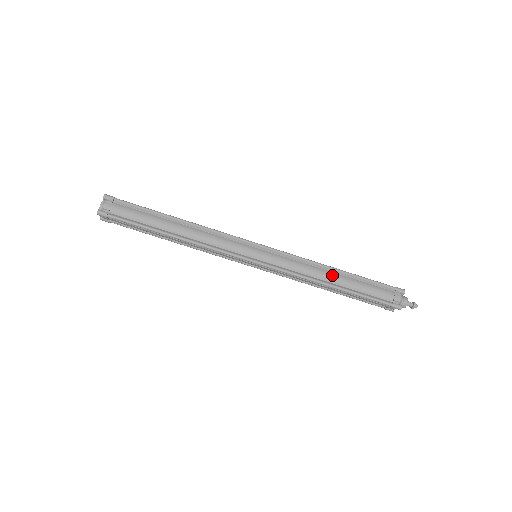
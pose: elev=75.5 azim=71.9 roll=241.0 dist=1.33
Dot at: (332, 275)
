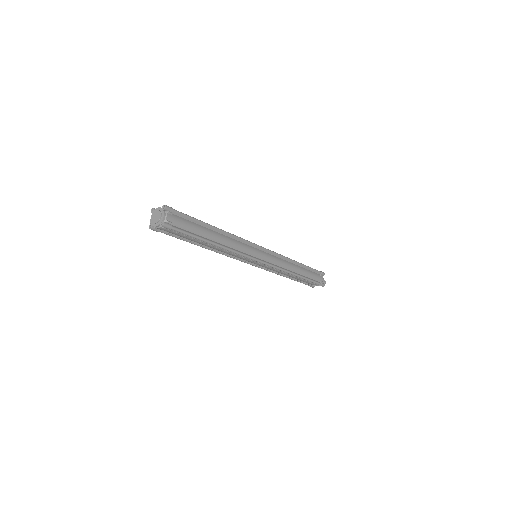
Dot at: (297, 267)
